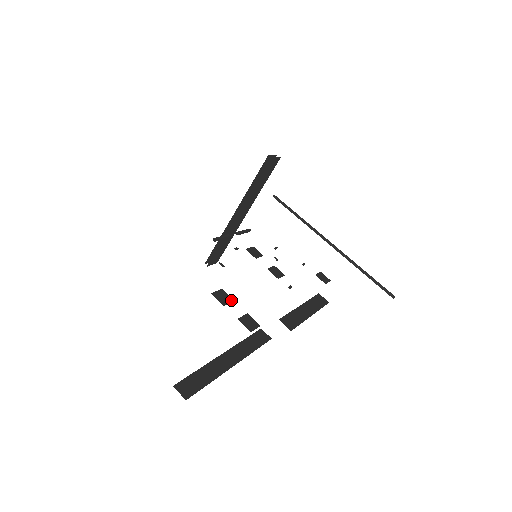
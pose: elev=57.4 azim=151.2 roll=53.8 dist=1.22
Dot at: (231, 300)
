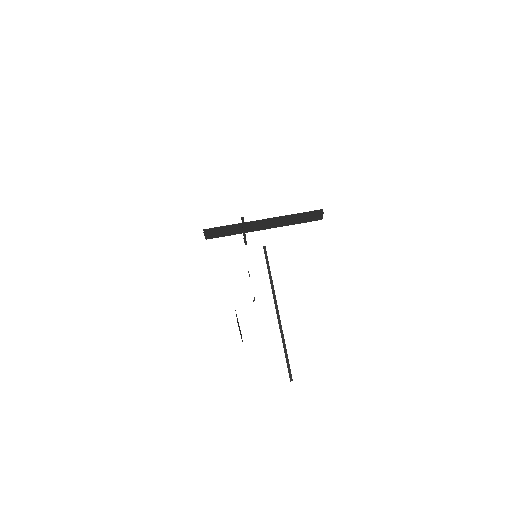
Dot at: occluded
